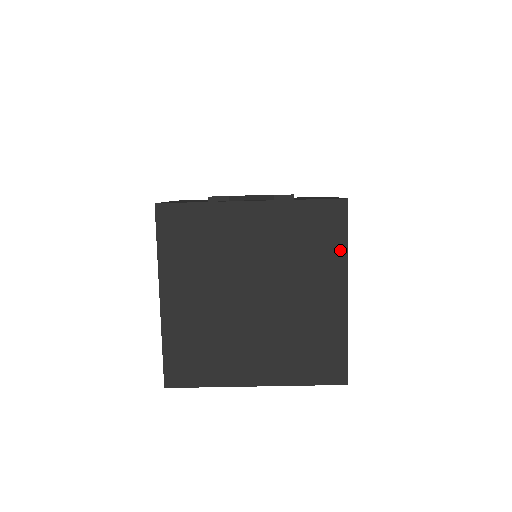
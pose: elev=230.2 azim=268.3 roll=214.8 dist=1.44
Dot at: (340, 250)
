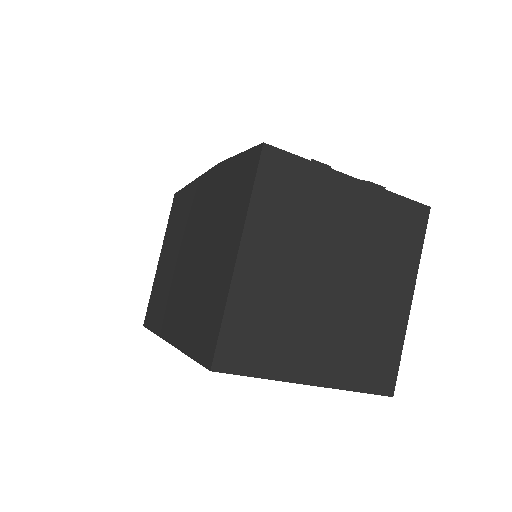
Dot at: (415, 254)
